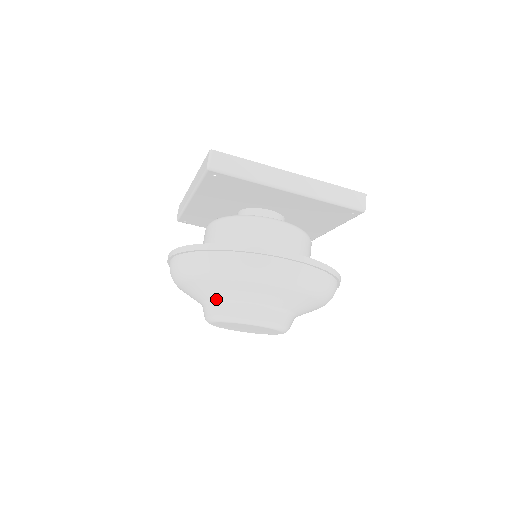
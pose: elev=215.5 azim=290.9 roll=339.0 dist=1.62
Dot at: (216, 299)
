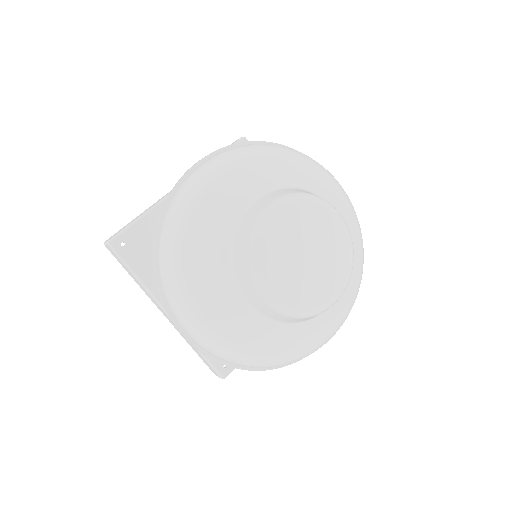
Dot at: (285, 185)
